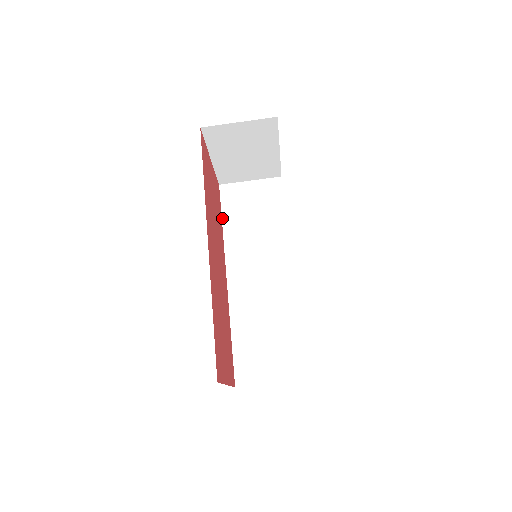
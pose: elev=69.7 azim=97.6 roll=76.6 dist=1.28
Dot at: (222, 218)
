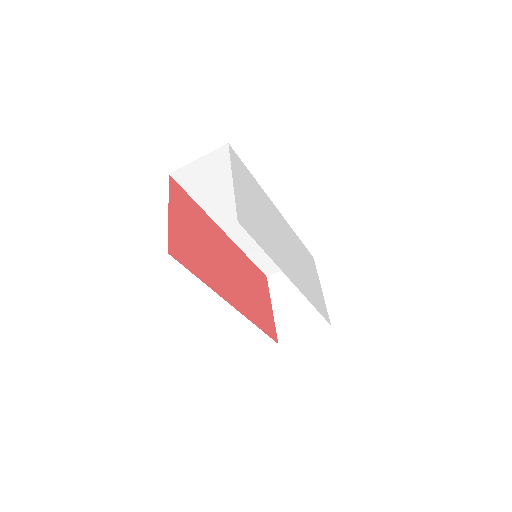
Dot at: (193, 199)
